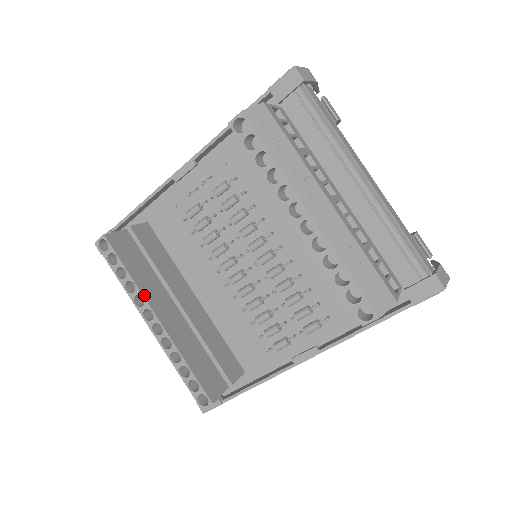
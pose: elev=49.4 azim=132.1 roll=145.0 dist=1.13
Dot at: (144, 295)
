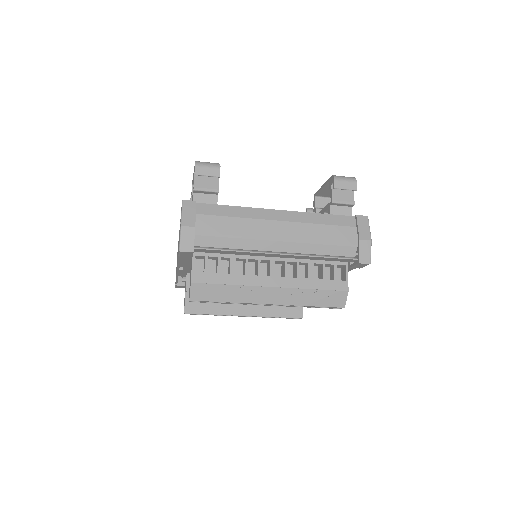
Dot at: (229, 314)
